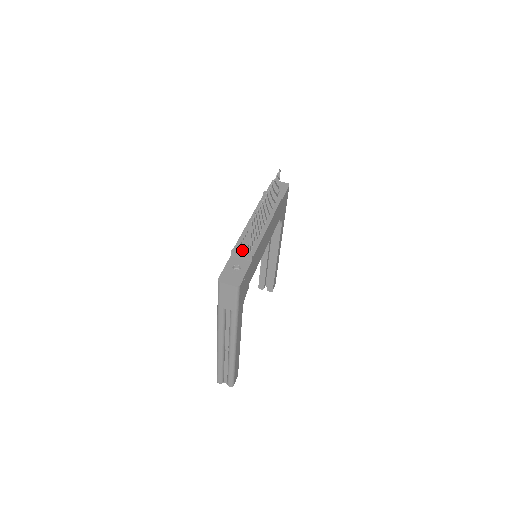
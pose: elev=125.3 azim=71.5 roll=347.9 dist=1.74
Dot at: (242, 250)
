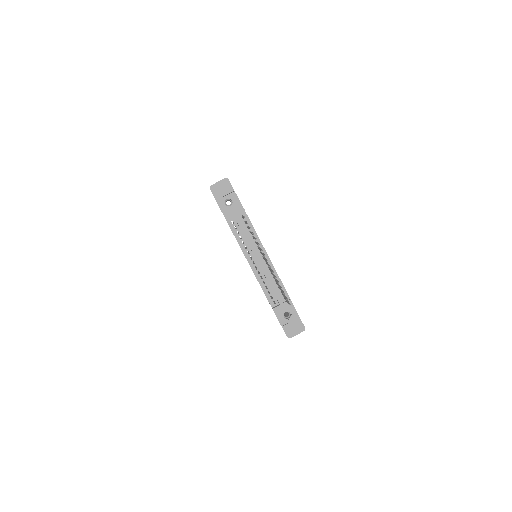
Dot at: (279, 303)
